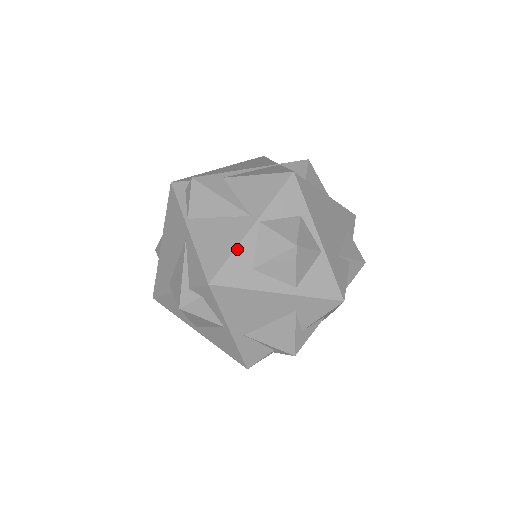
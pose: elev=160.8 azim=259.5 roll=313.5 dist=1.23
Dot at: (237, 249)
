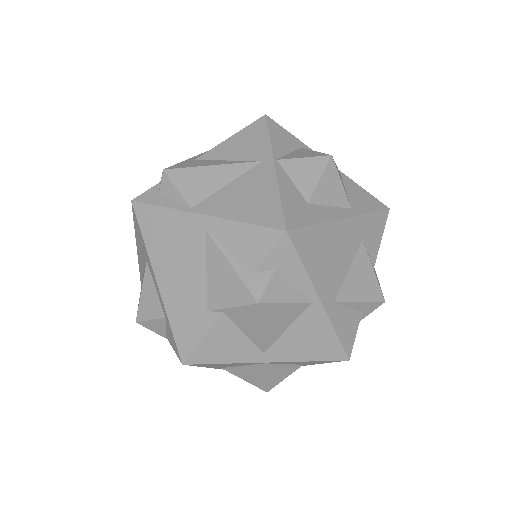
Dot at: (280, 189)
